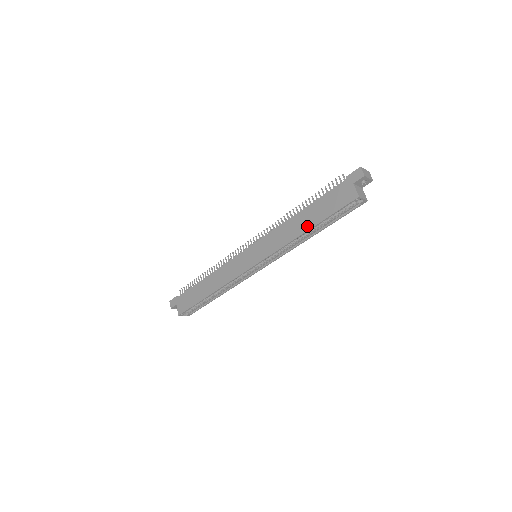
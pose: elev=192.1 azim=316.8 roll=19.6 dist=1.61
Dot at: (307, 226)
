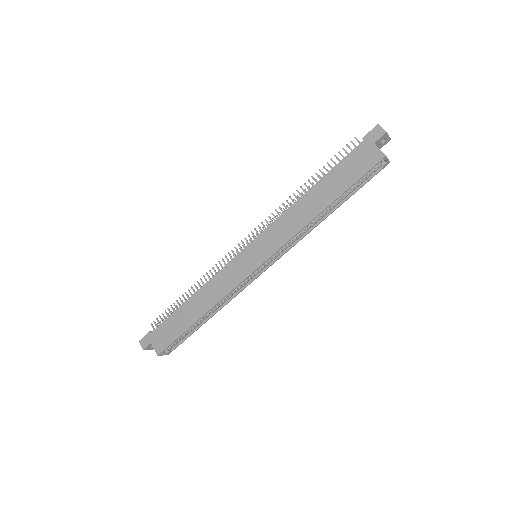
Dot at: (324, 203)
